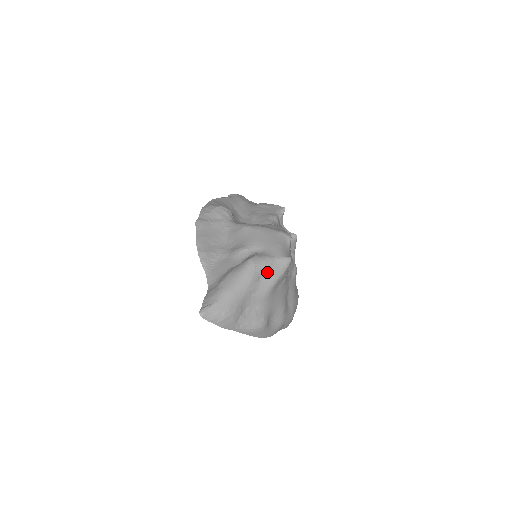
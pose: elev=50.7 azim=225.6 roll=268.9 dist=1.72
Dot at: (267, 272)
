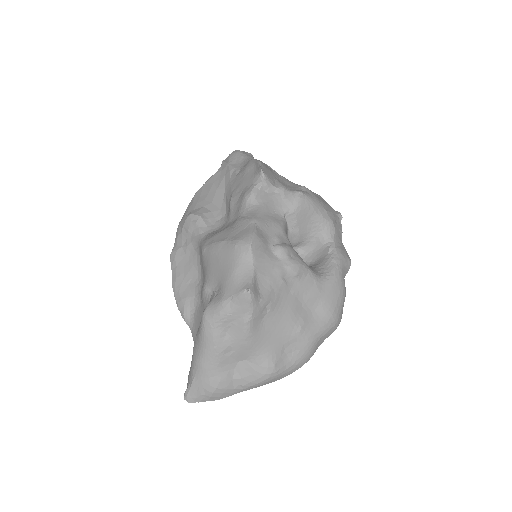
Dot at: (229, 321)
